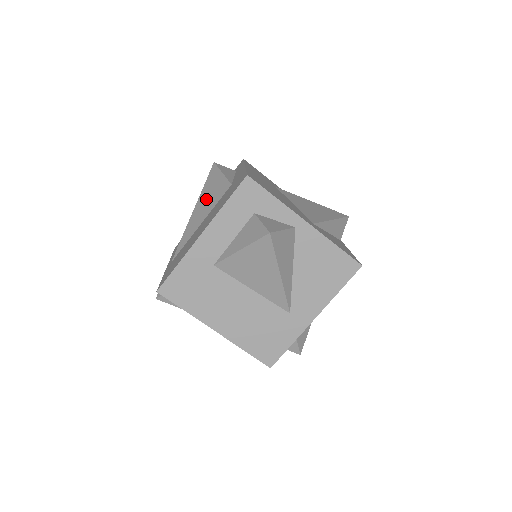
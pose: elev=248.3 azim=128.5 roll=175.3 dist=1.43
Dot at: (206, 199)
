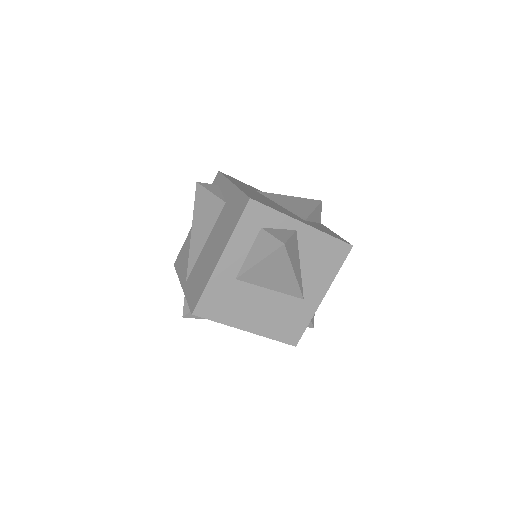
Dot at: (202, 219)
